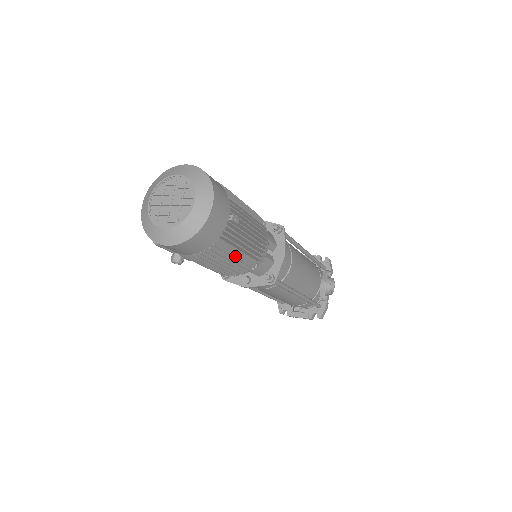
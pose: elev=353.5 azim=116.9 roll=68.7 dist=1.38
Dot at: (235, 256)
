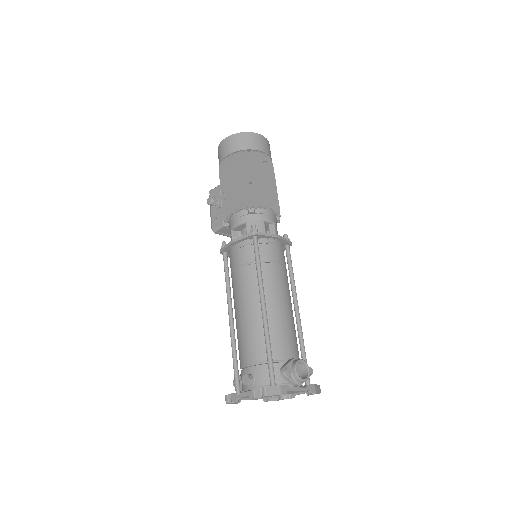
Dot at: (248, 177)
